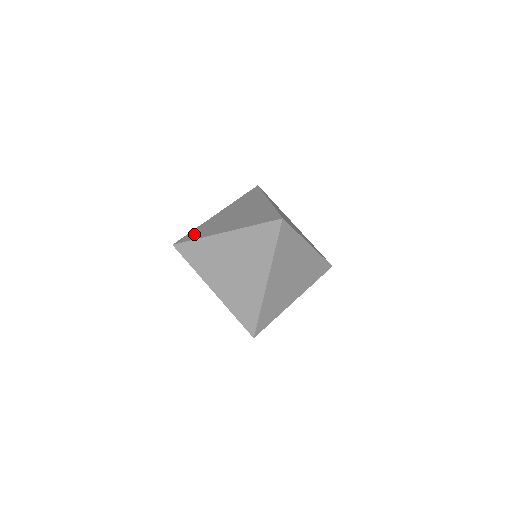
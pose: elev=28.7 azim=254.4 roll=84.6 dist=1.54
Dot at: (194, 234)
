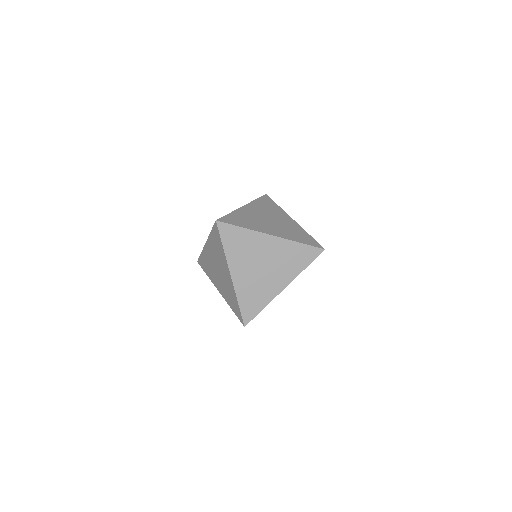
Dot at: occluded
